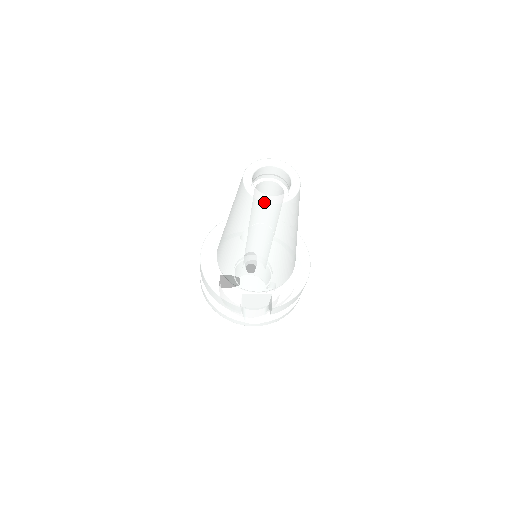
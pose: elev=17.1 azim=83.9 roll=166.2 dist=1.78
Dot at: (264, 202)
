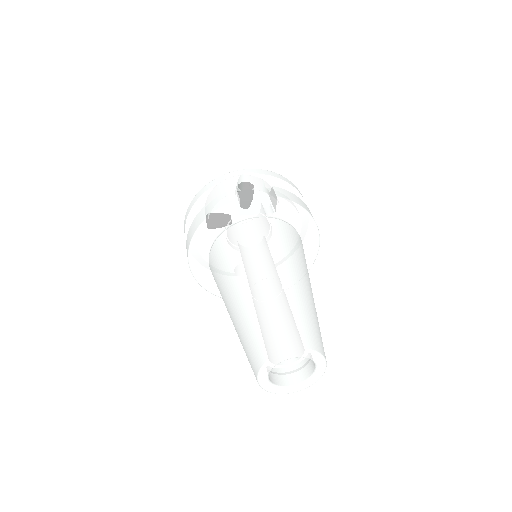
Dot at: (279, 393)
